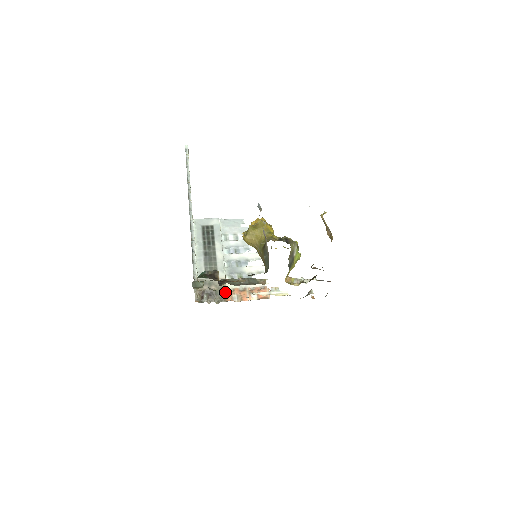
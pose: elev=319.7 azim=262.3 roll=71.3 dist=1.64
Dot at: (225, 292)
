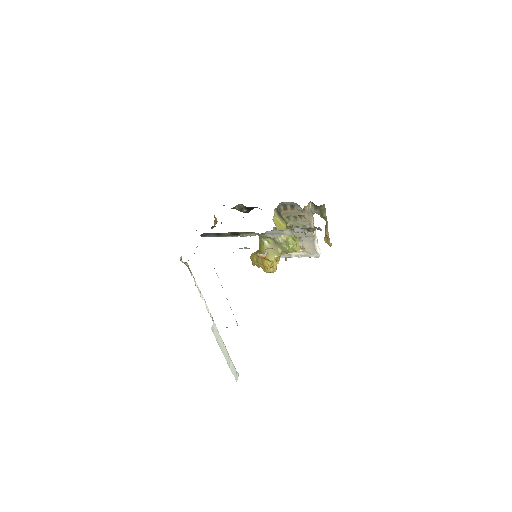
Dot at: occluded
